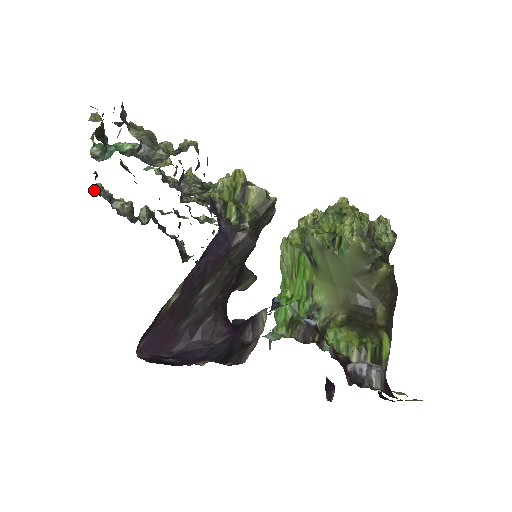
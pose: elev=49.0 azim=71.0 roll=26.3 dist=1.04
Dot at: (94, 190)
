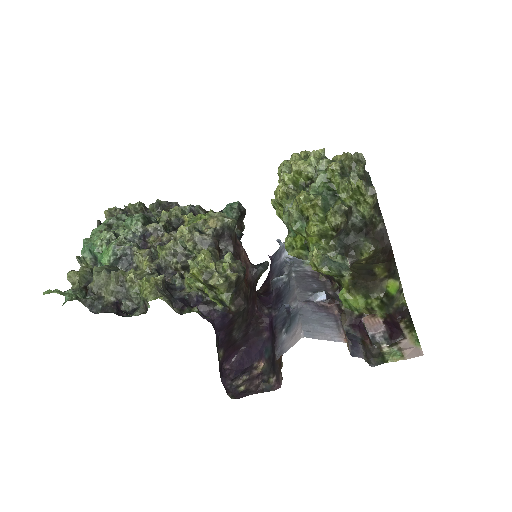
Dot at: occluded
